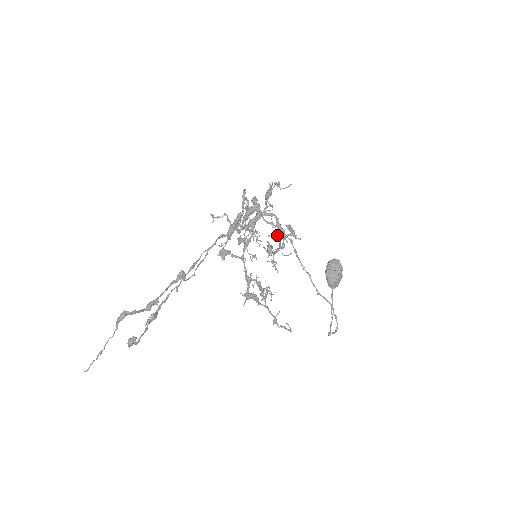
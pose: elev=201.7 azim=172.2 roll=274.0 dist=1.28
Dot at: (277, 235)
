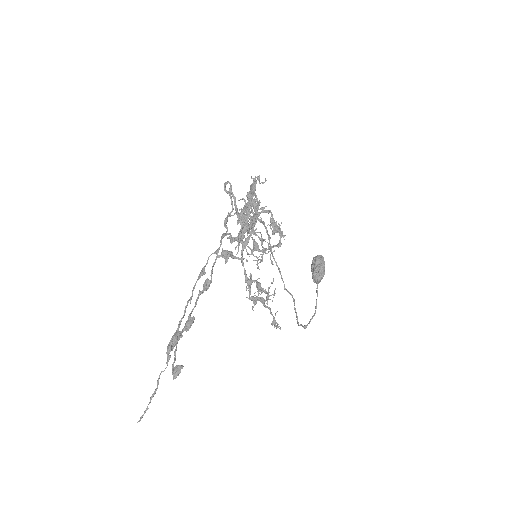
Dot at: (258, 232)
